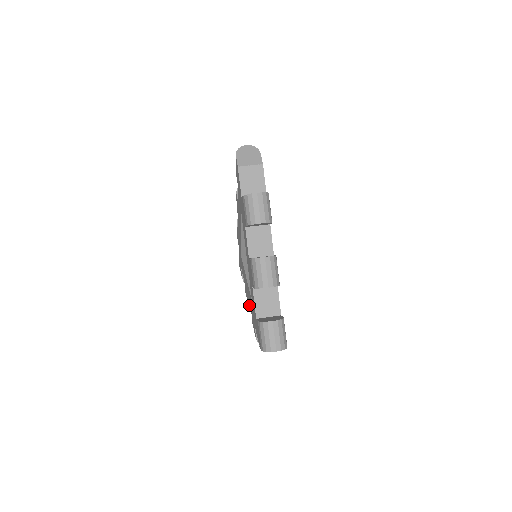
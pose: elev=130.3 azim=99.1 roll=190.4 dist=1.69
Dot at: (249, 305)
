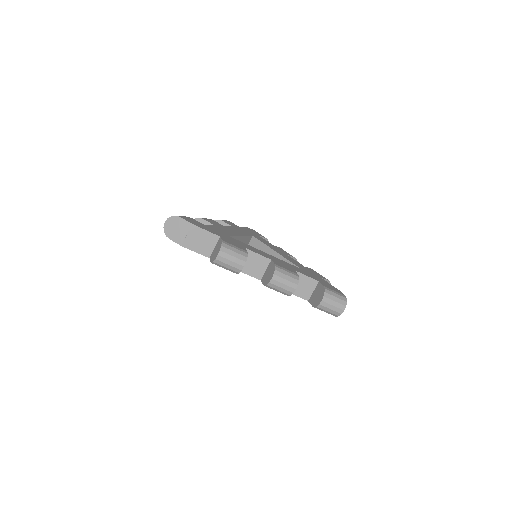
Dot at: occluded
